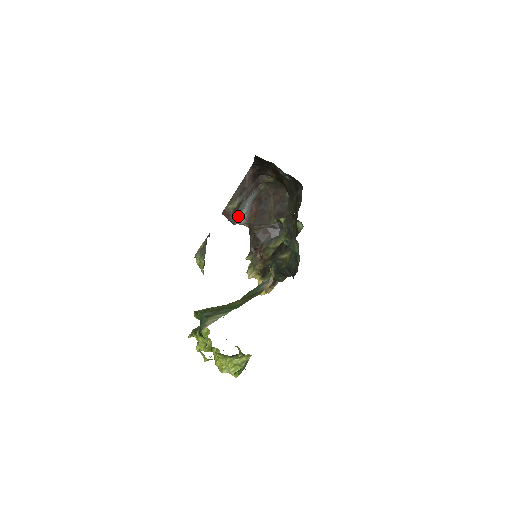
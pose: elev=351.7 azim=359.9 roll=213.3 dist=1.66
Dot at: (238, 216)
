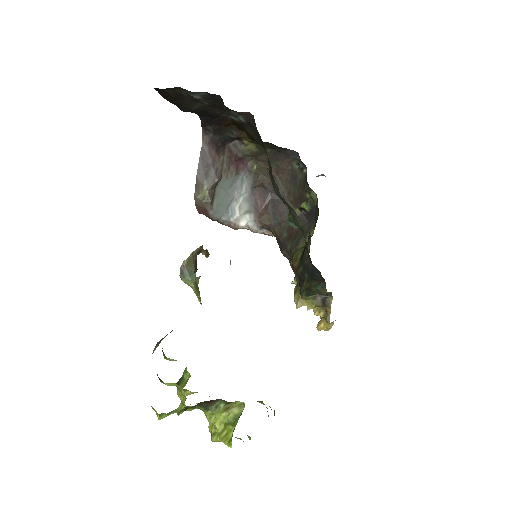
Dot at: (226, 212)
